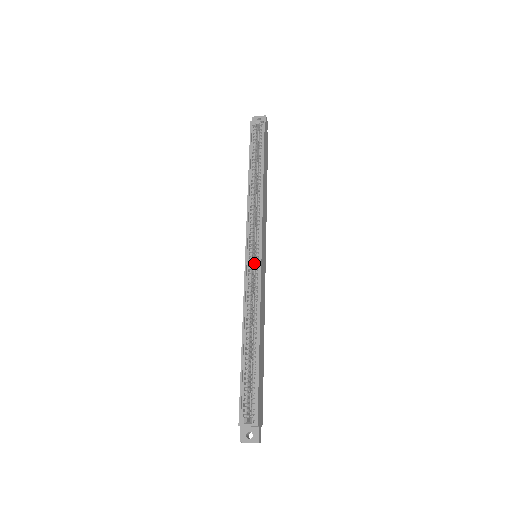
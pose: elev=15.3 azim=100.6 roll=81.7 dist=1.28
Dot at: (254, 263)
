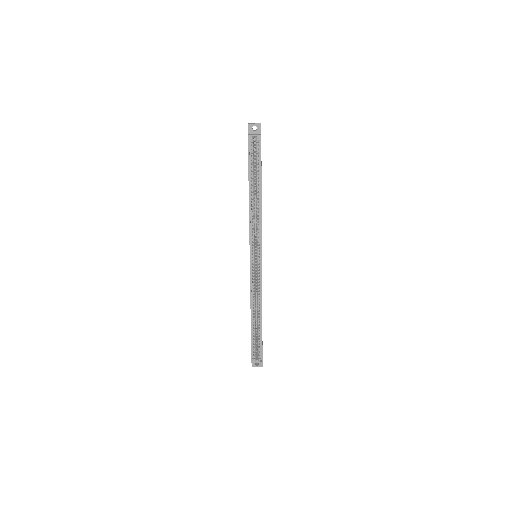
Dot at: occluded
